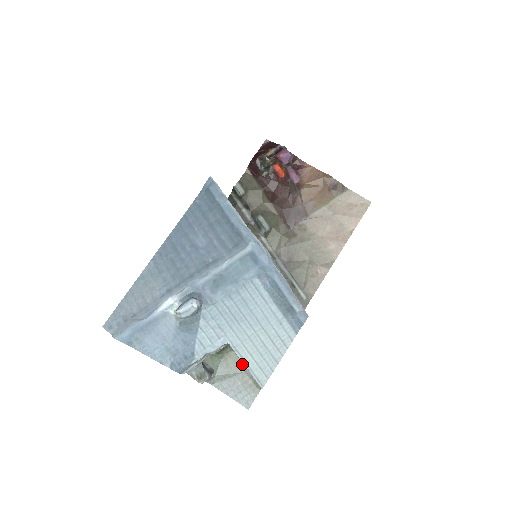
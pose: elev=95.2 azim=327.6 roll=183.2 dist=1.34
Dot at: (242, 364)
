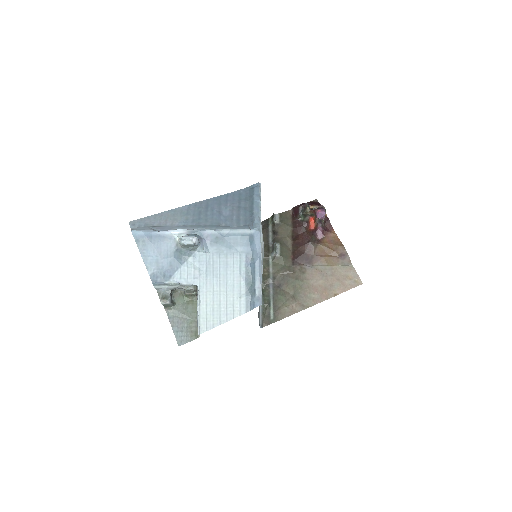
Dot at: occluded
